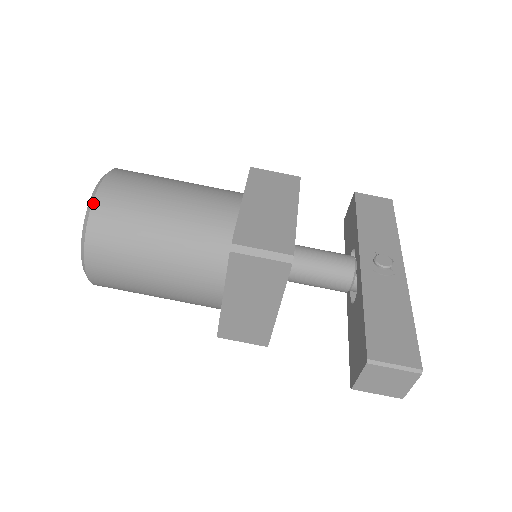
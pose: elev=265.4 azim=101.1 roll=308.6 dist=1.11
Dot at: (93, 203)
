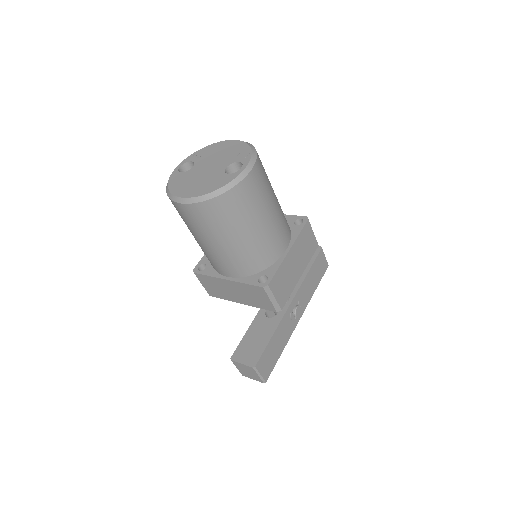
Dot at: (232, 188)
